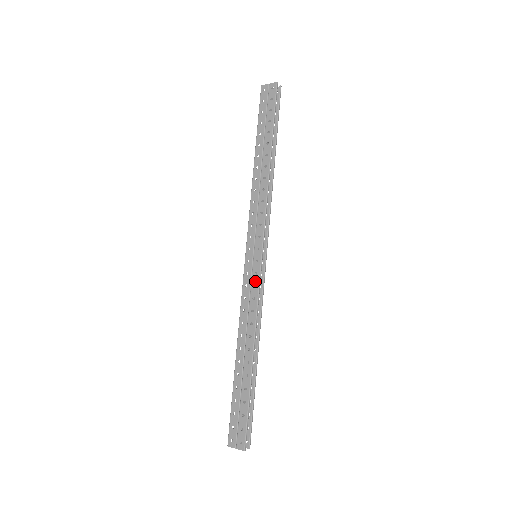
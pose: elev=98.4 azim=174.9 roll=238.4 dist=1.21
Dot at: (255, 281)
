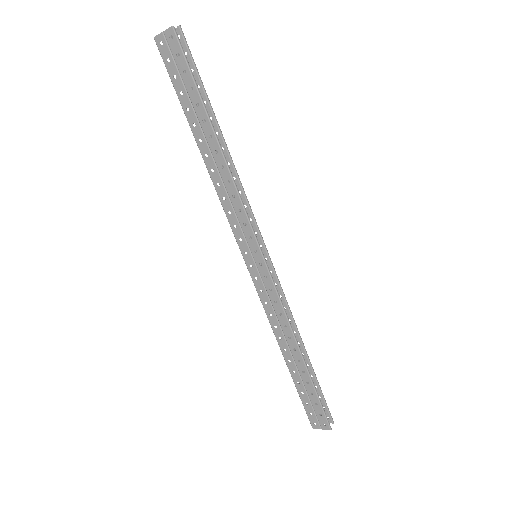
Dot at: (269, 285)
